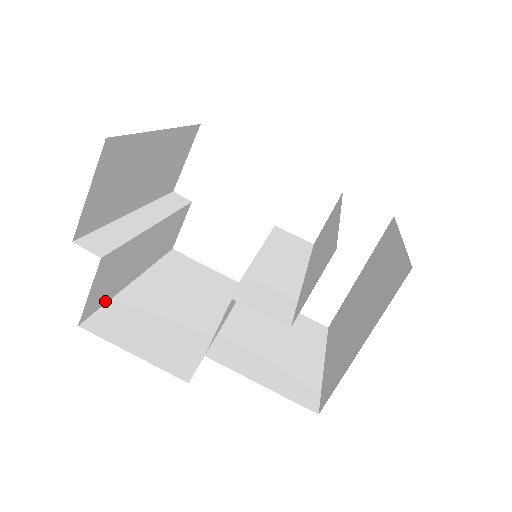
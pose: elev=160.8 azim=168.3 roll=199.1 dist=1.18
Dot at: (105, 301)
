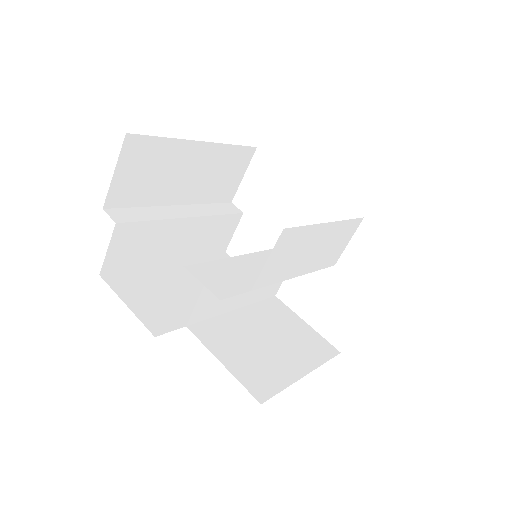
Dot at: (132, 267)
